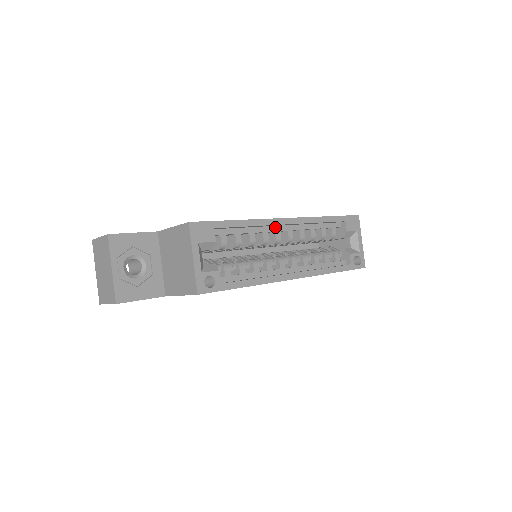
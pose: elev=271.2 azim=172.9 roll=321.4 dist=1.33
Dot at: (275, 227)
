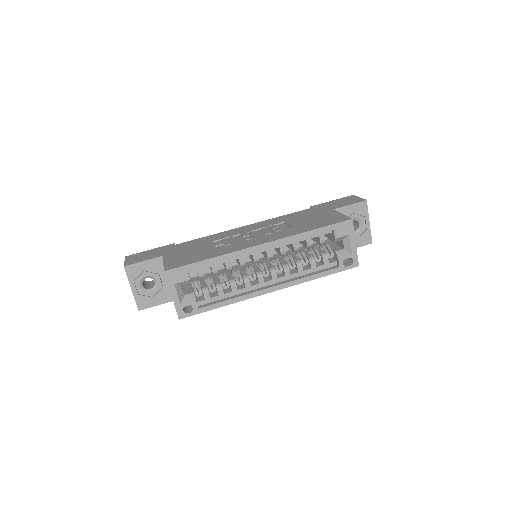
Dot at: occluded
